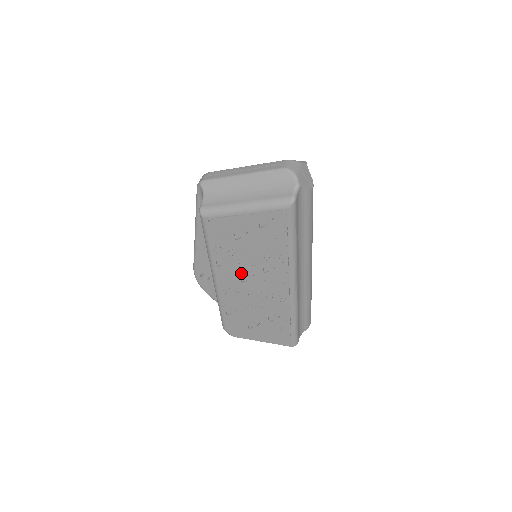
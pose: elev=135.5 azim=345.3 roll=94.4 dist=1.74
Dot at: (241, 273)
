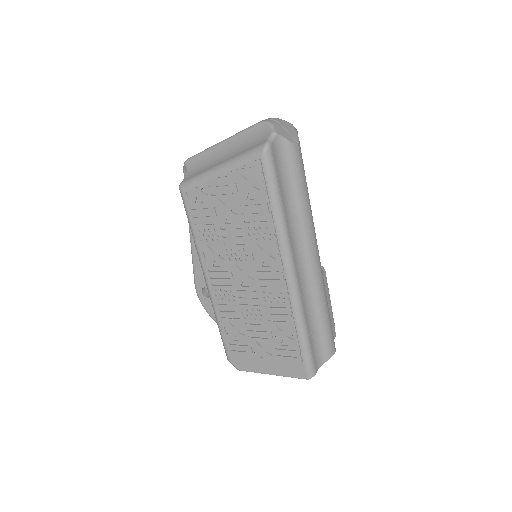
Dot at: (230, 265)
